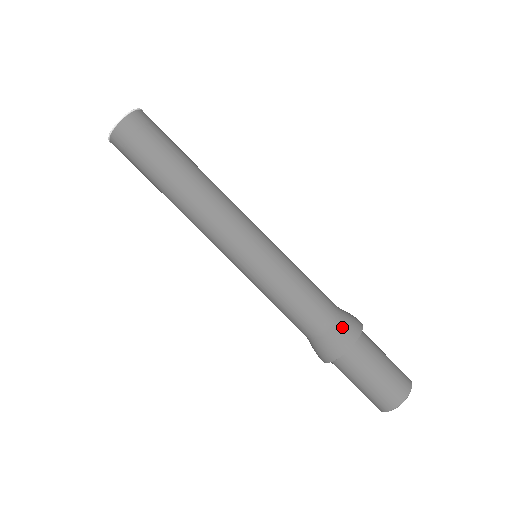
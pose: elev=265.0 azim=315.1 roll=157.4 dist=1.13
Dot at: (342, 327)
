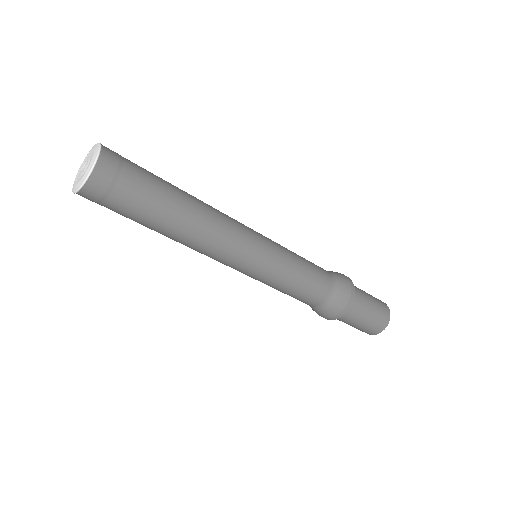
Dot at: (337, 302)
